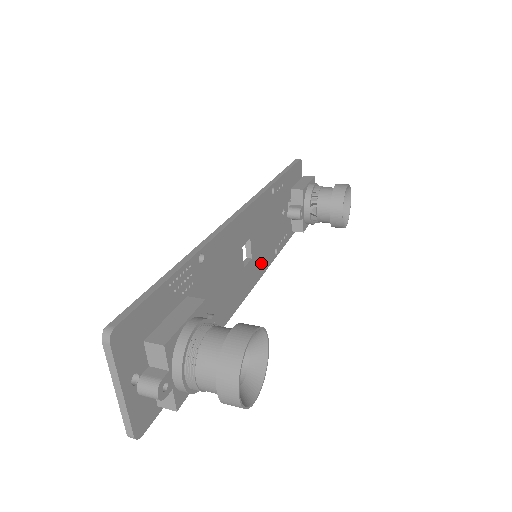
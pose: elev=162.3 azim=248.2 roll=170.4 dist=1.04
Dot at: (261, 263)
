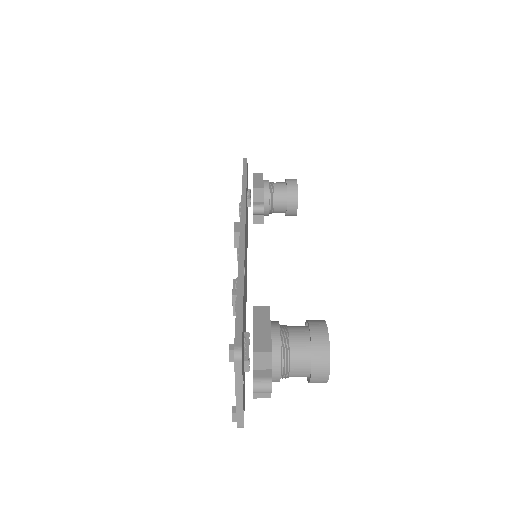
Dot at: occluded
